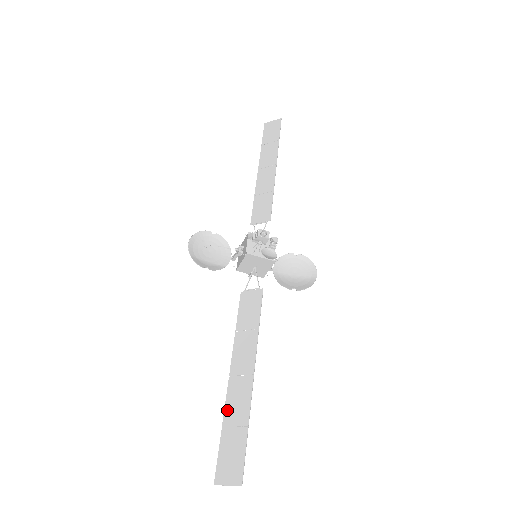
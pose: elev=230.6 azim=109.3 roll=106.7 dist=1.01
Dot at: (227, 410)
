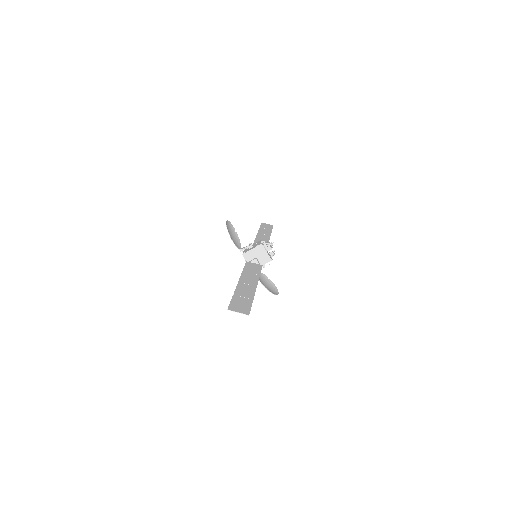
Dot at: (237, 291)
